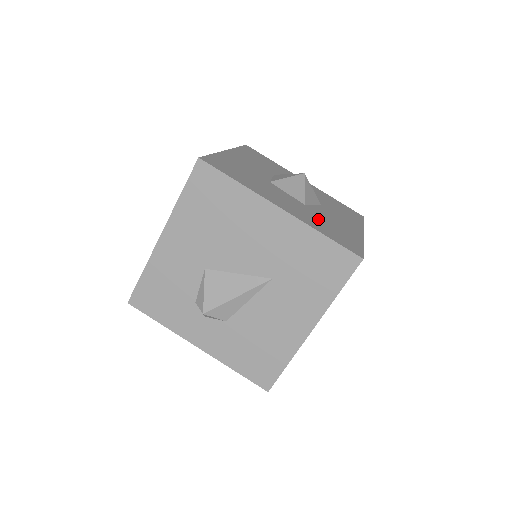
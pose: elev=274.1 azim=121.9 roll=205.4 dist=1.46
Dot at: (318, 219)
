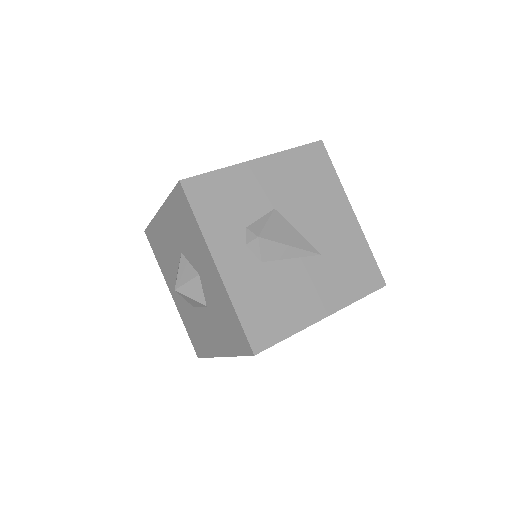
Dot at: occluded
